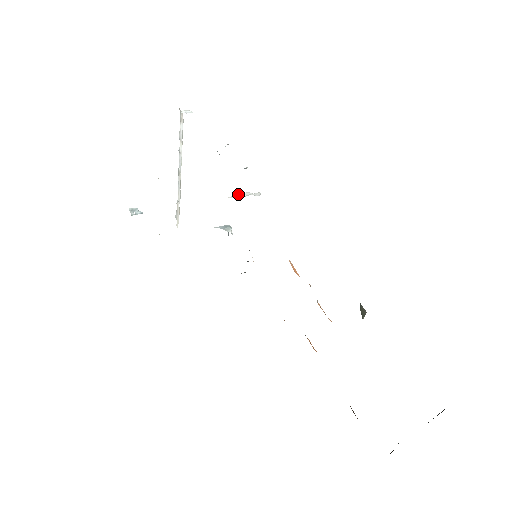
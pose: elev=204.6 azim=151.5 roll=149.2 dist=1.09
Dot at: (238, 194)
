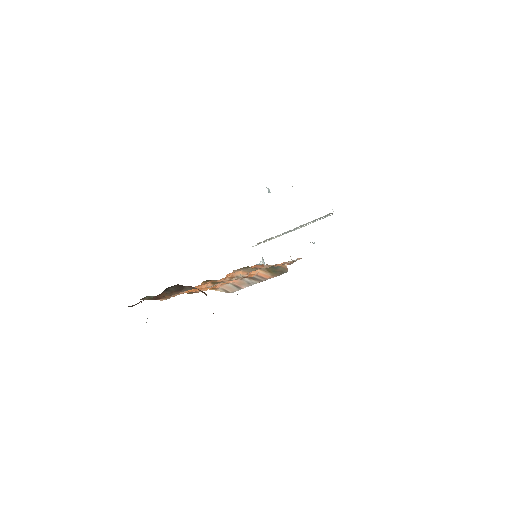
Dot at: occluded
